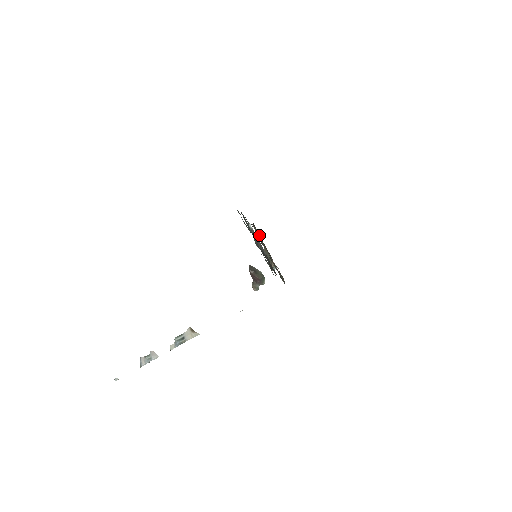
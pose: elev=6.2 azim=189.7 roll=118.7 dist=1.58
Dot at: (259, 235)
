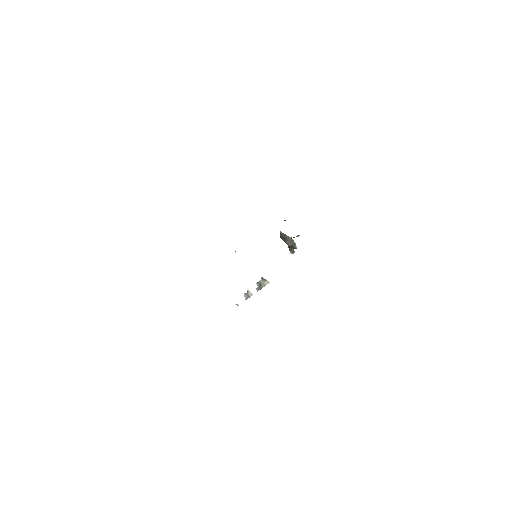
Dot at: occluded
